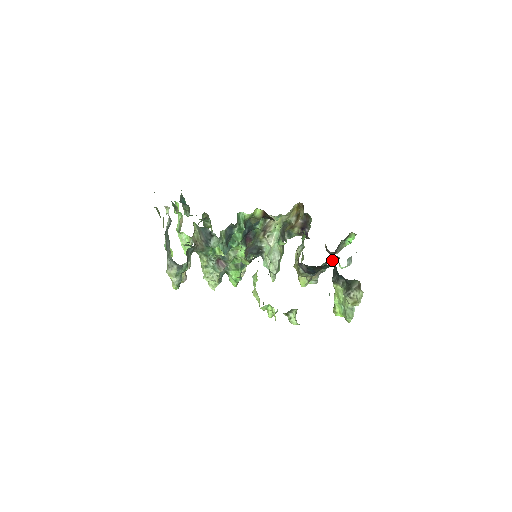
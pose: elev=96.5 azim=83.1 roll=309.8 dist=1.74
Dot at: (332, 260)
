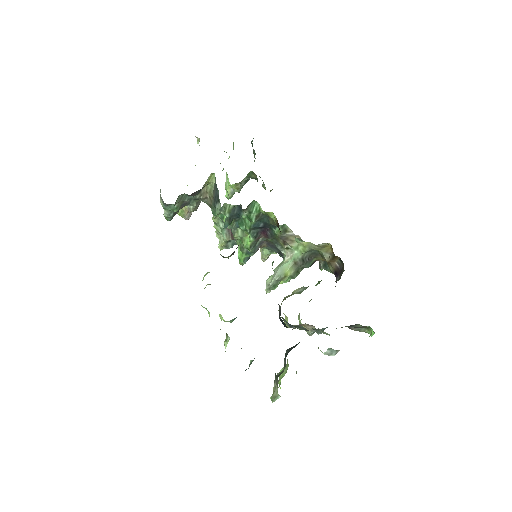
Dot at: occluded
